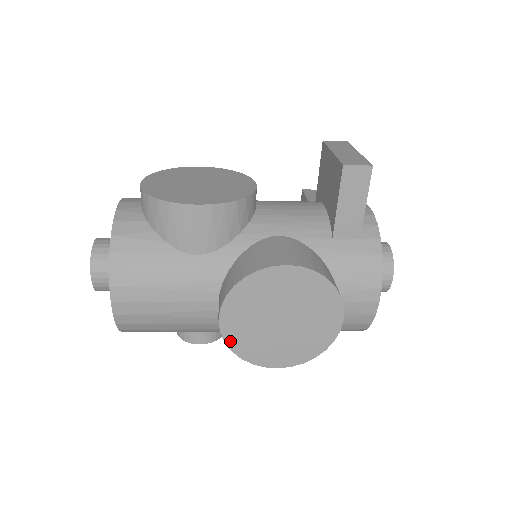
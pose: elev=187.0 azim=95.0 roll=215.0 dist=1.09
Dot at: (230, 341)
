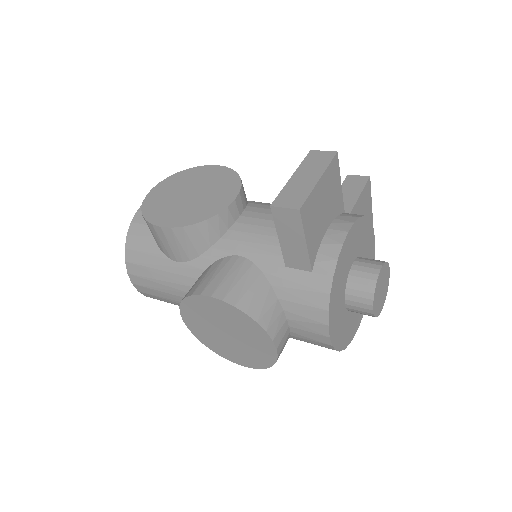
Dot at: (198, 336)
